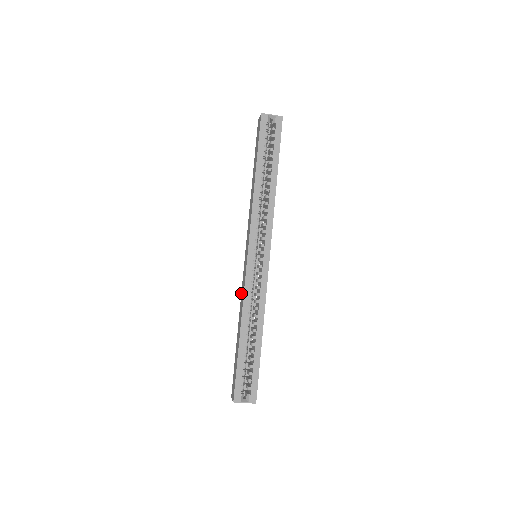
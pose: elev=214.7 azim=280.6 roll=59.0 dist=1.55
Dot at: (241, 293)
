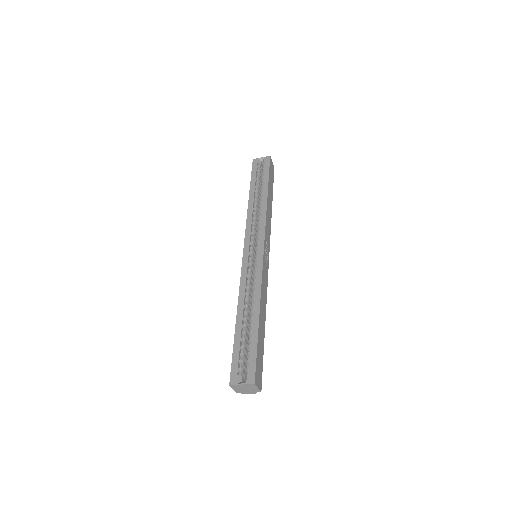
Dot at: occluded
